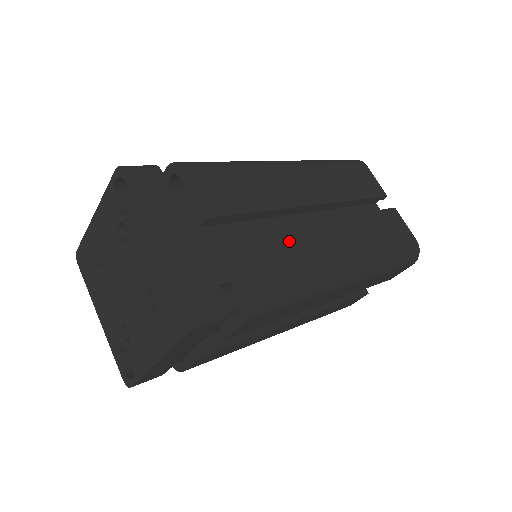
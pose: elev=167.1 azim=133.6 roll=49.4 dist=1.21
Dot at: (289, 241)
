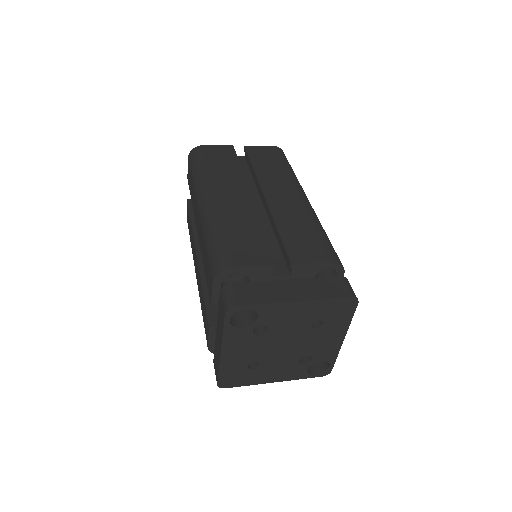
Dot at: (289, 224)
